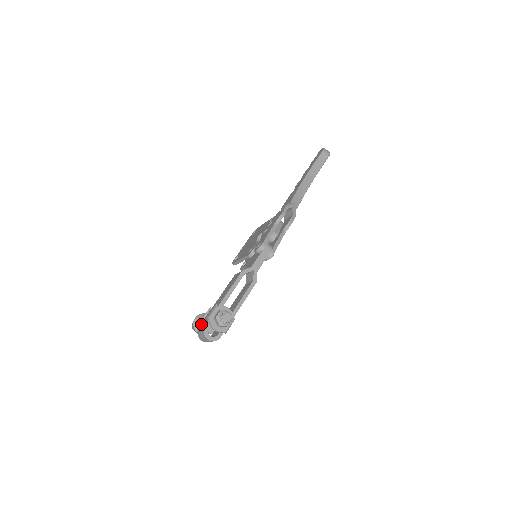
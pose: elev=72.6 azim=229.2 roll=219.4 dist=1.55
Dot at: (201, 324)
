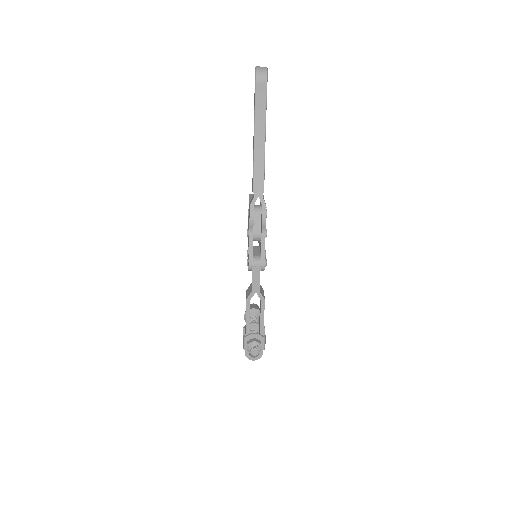
Dot at: occluded
